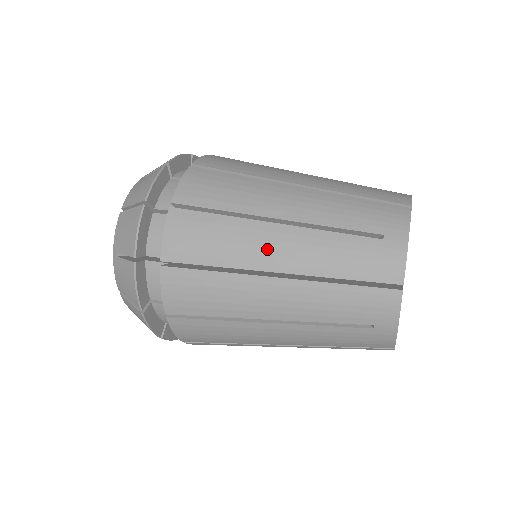
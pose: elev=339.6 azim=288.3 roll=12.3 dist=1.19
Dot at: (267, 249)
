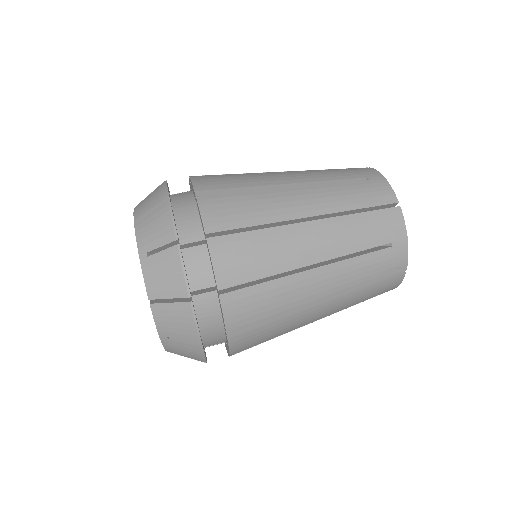
Dot at: occluded
